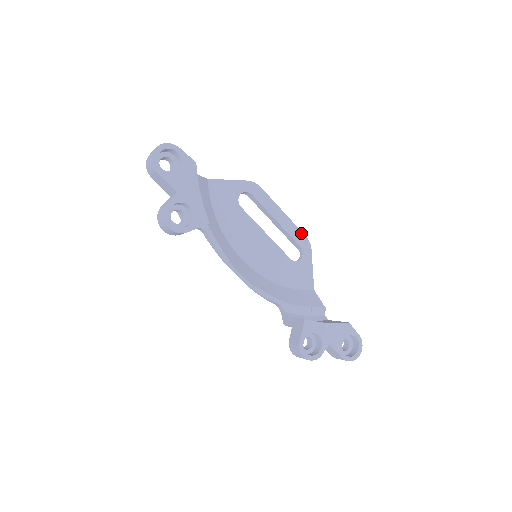
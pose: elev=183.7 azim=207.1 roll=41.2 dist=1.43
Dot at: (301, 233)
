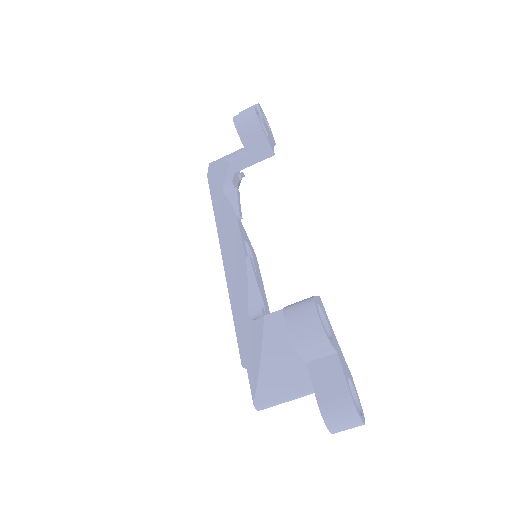
Dot at: occluded
